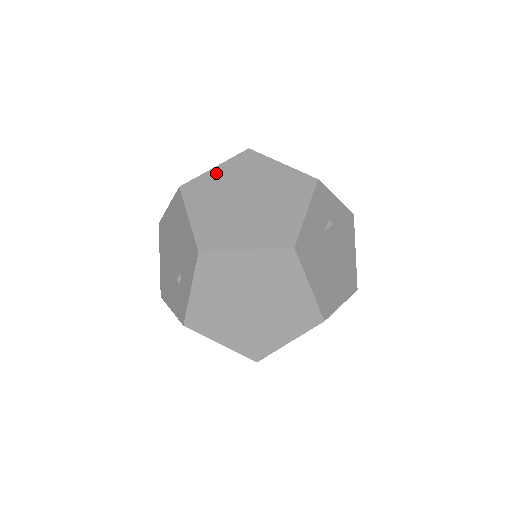
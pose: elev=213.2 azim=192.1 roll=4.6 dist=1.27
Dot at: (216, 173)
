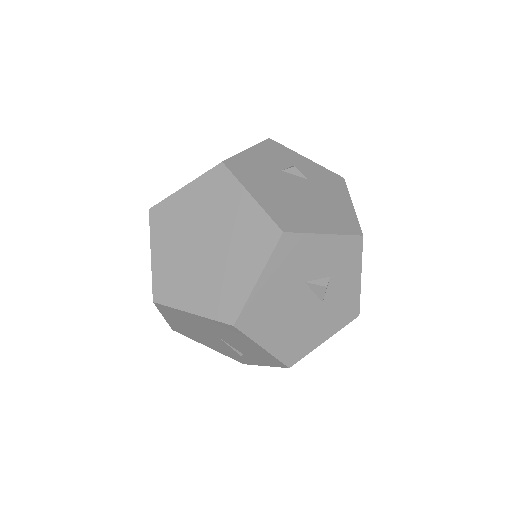
Dot at: occluded
